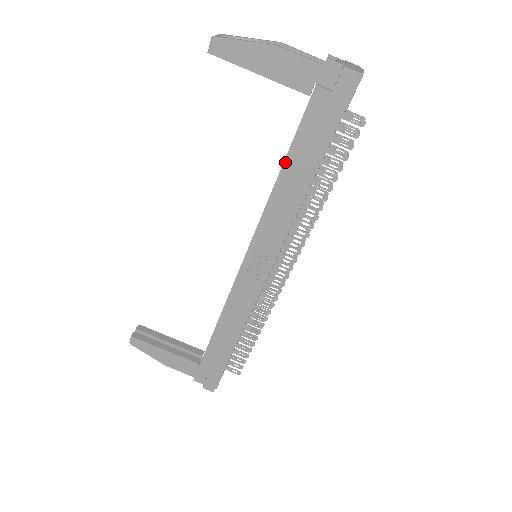
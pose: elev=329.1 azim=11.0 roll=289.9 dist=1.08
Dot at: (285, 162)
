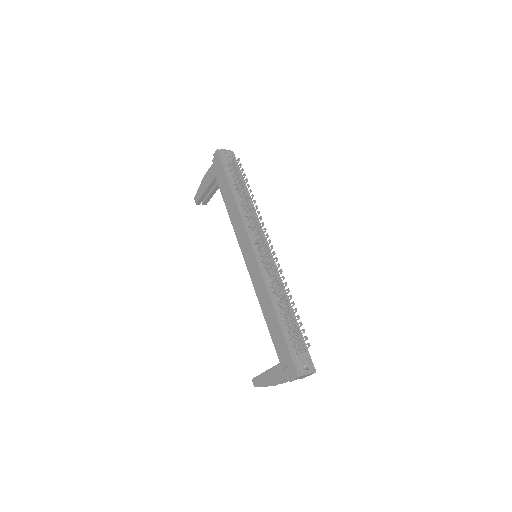
Dot at: (224, 201)
